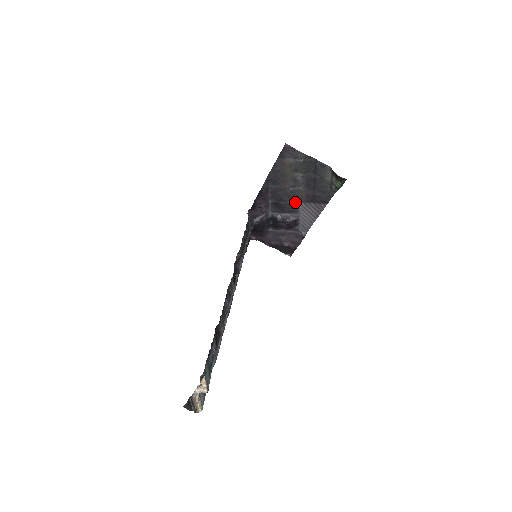
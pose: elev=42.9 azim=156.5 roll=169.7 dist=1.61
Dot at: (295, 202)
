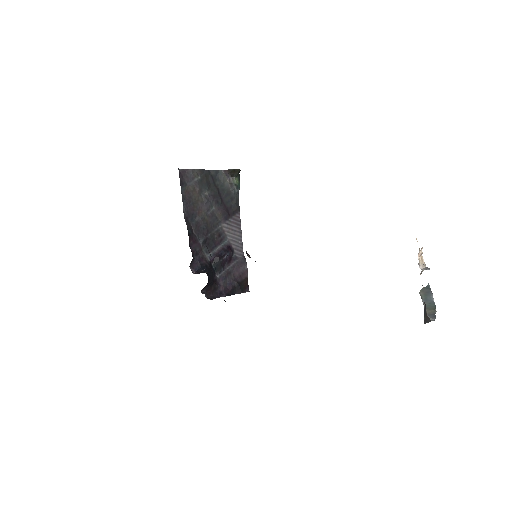
Dot at: (218, 227)
